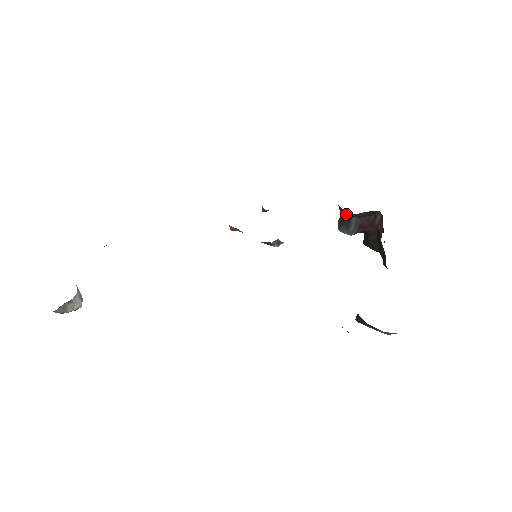
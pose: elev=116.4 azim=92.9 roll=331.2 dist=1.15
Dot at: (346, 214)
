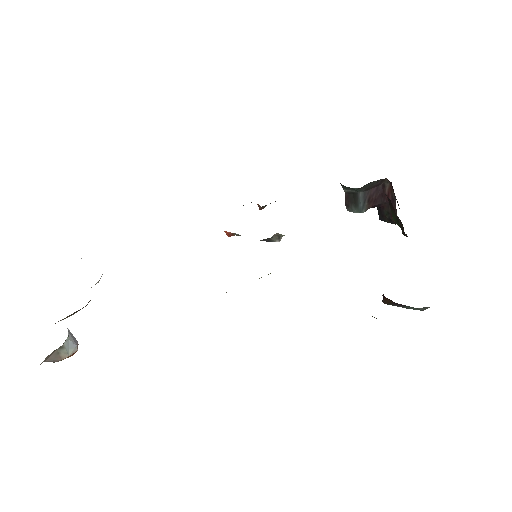
Dot at: (351, 191)
